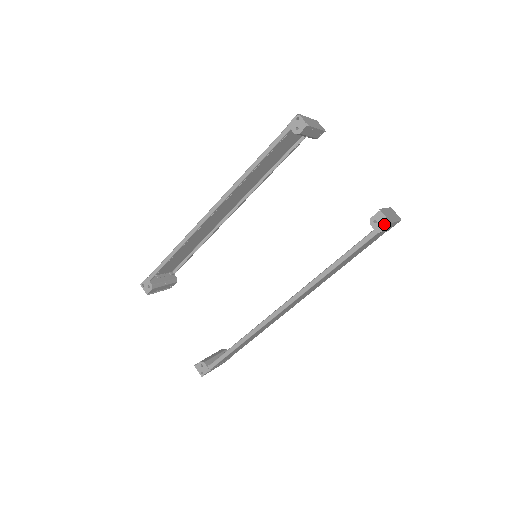
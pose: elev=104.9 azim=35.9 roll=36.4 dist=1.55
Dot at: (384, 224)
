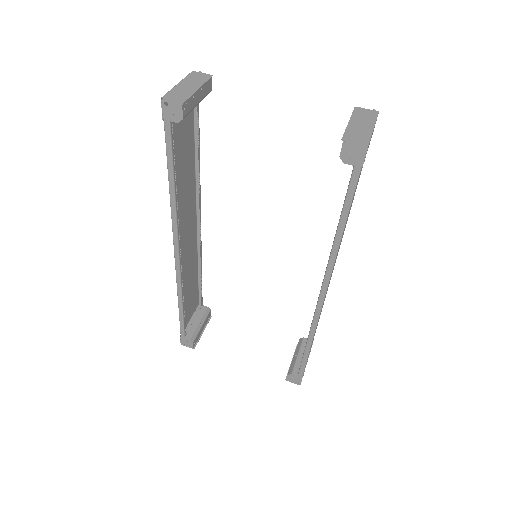
Dot at: (361, 153)
